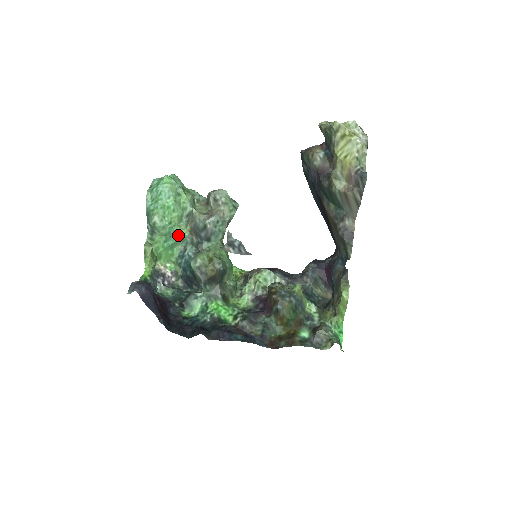
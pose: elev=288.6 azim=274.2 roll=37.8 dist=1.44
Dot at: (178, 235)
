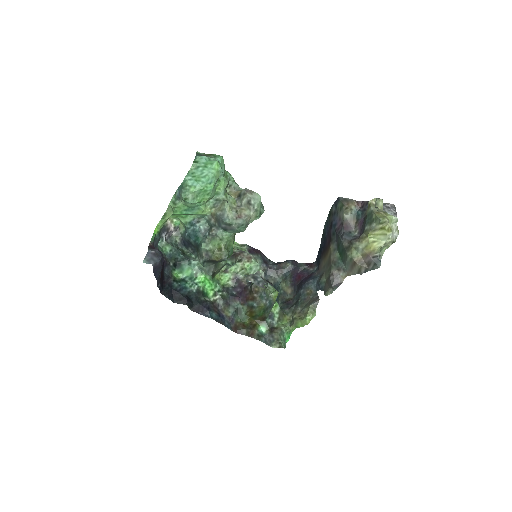
Dot at: (200, 212)
